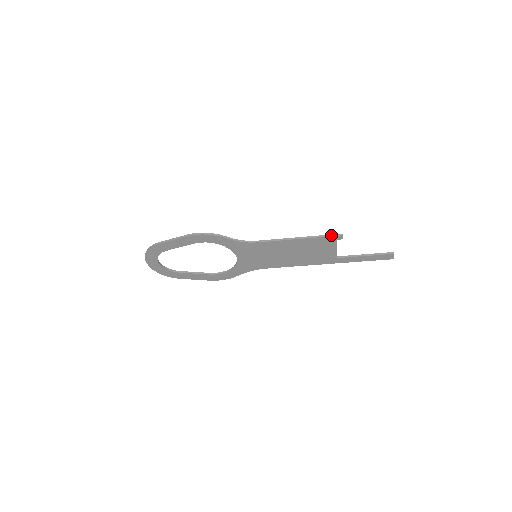
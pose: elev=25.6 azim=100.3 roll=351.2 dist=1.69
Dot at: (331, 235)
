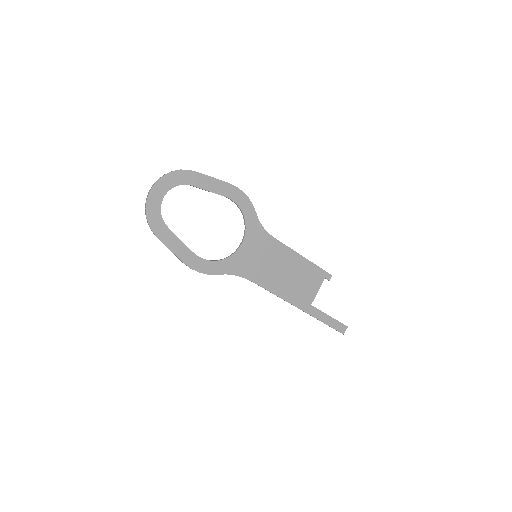
Dot at: (324, 270)
